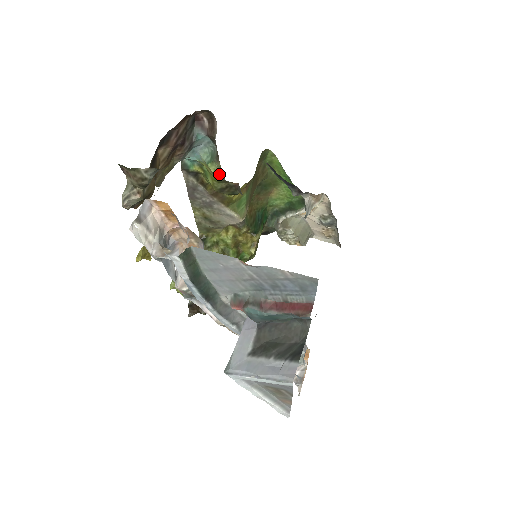
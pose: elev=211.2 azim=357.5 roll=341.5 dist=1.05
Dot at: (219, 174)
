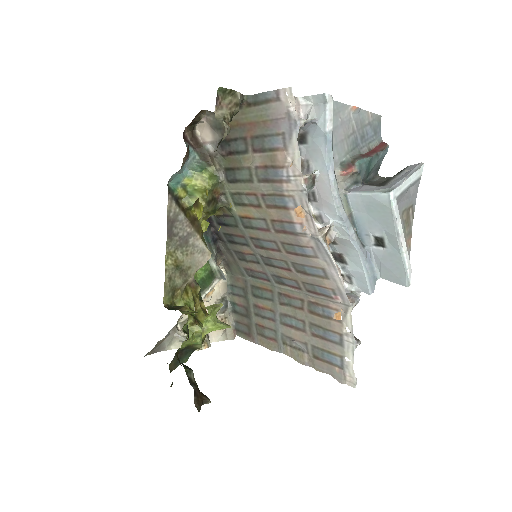
Dot at: (214, 176)
